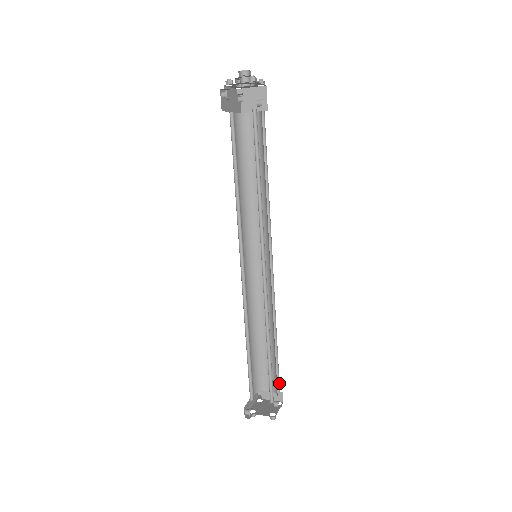
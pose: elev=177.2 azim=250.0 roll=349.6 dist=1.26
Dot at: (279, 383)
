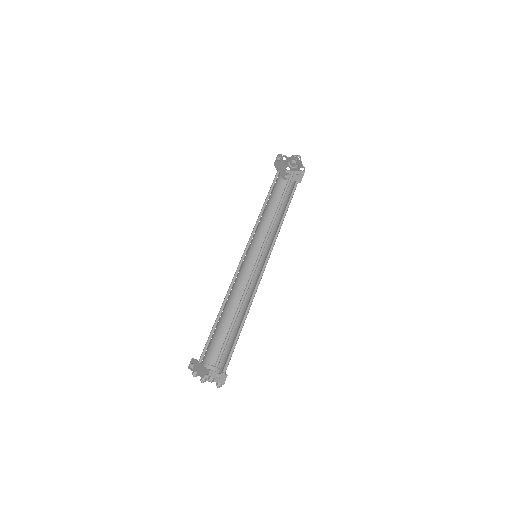
Dot at: (228, 364)
